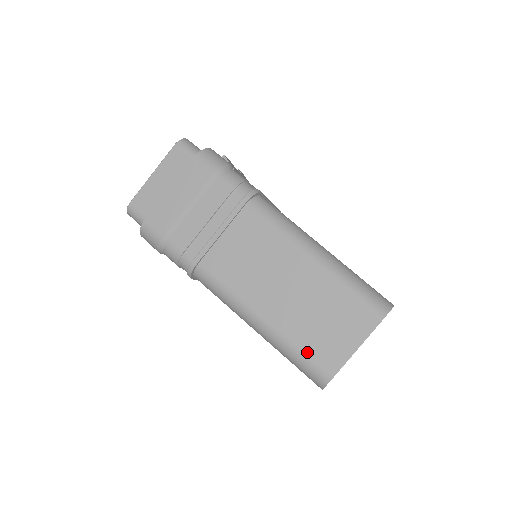
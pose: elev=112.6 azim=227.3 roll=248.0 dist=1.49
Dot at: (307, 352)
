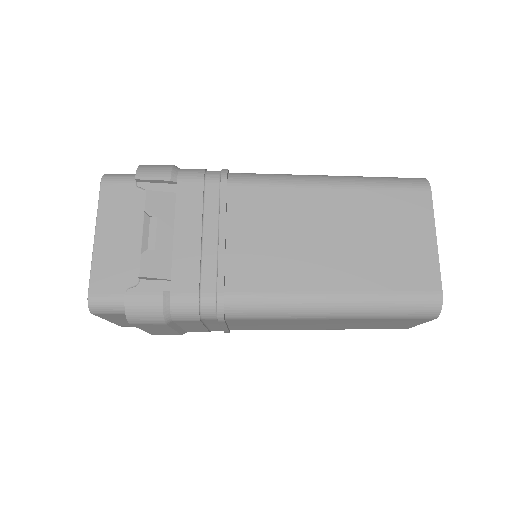
Dot at: occluded
